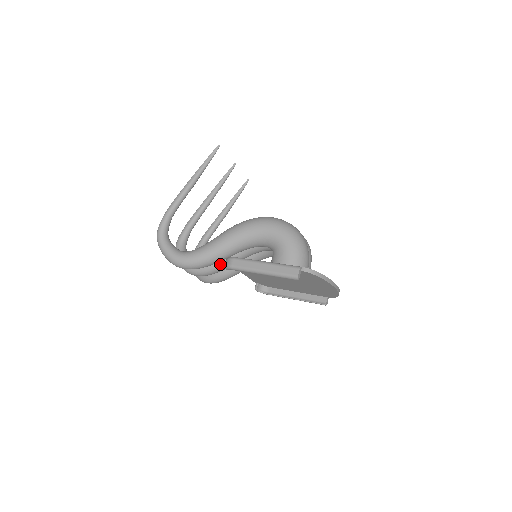
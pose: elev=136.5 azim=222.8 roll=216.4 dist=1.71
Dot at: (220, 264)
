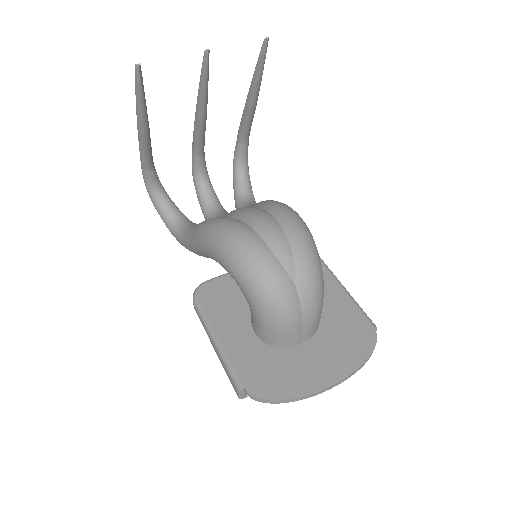
Dot at: occluded
